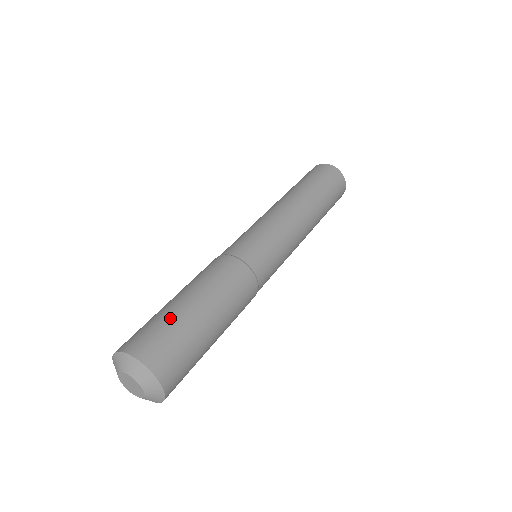
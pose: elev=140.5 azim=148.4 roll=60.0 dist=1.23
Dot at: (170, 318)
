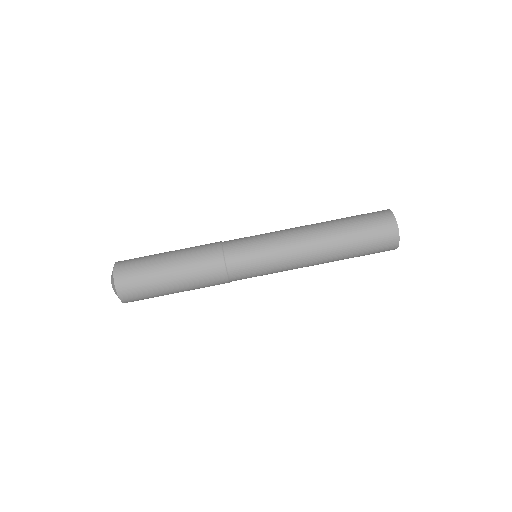
Dot at: (155, 292)
